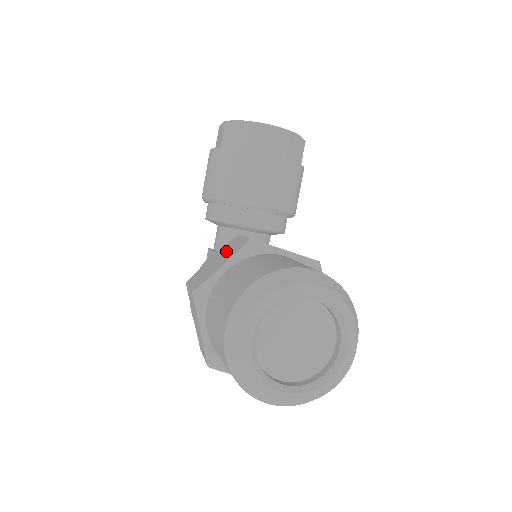
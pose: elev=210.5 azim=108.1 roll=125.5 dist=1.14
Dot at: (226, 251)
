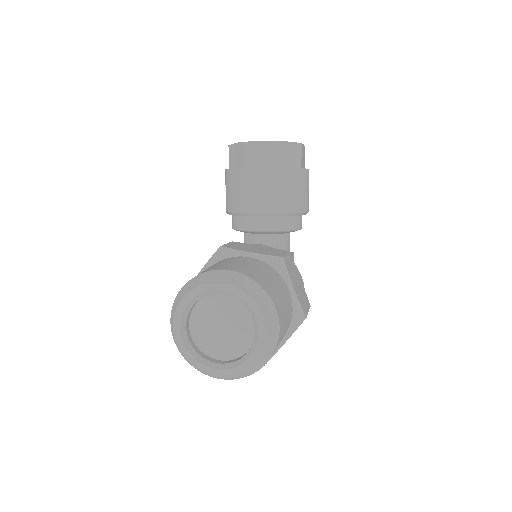
Dot at: occluded
